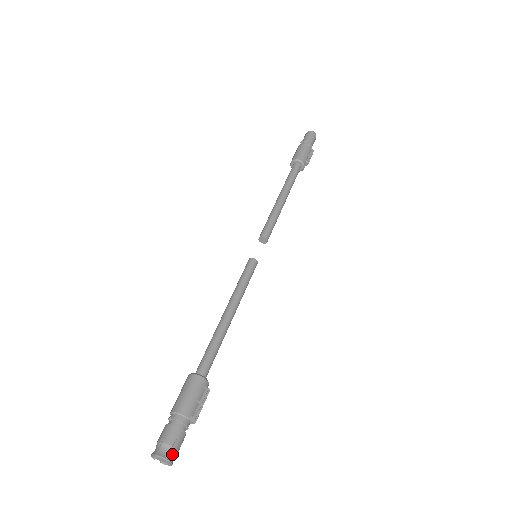
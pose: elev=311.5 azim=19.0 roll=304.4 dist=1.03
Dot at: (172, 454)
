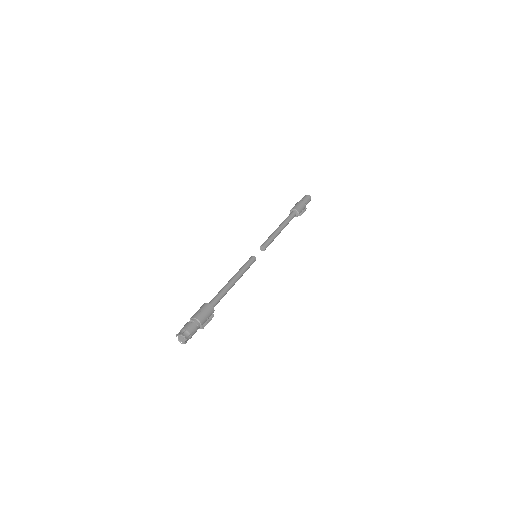
Dot at: (189, 338)
